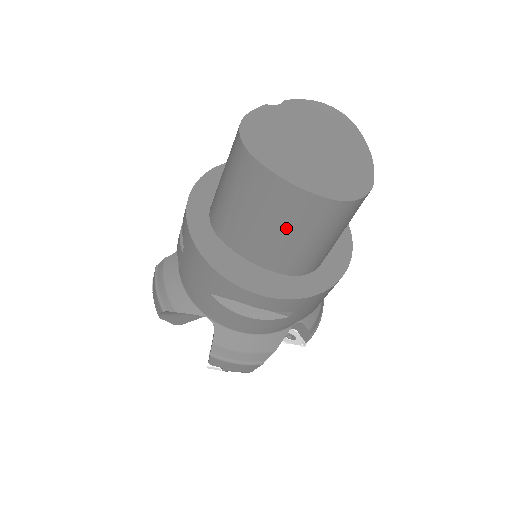
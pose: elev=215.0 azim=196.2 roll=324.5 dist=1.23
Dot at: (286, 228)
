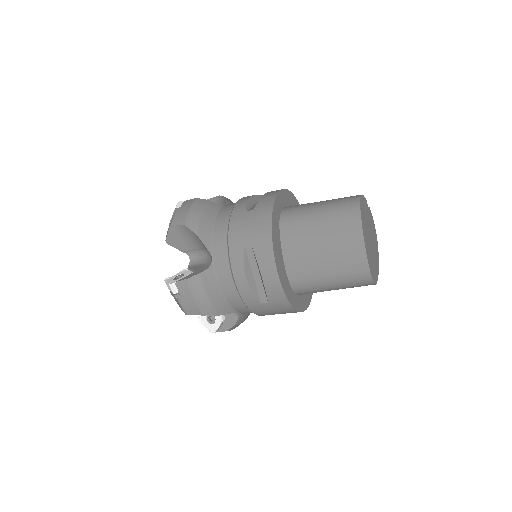
Dot at: (330, 259)
